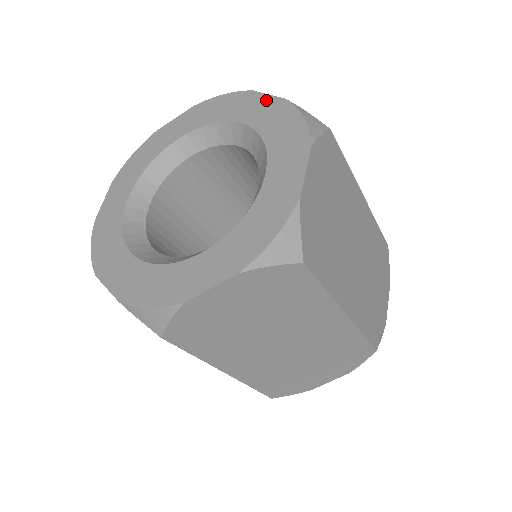
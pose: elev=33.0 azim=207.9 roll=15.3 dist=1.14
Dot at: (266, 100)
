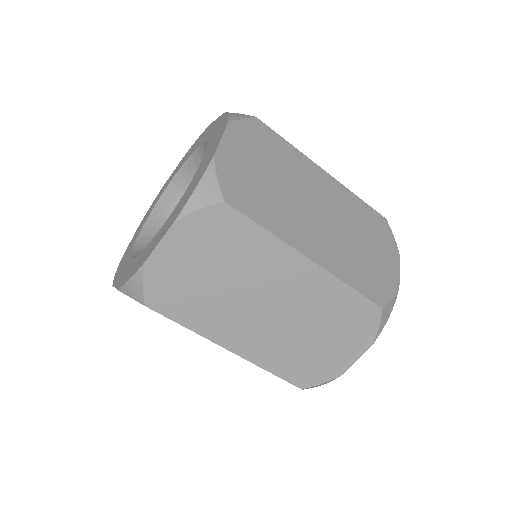
Dot at: (215, 122)
